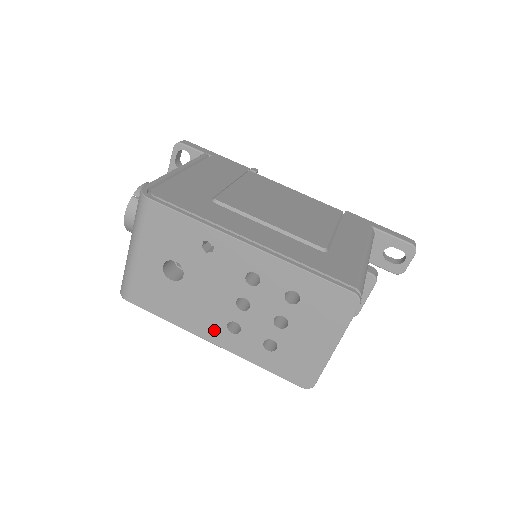
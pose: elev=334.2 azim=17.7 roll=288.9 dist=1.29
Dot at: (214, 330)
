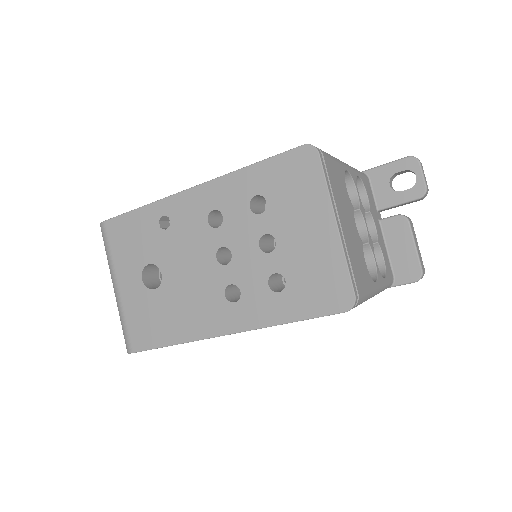
Dot at: (218, 315)
